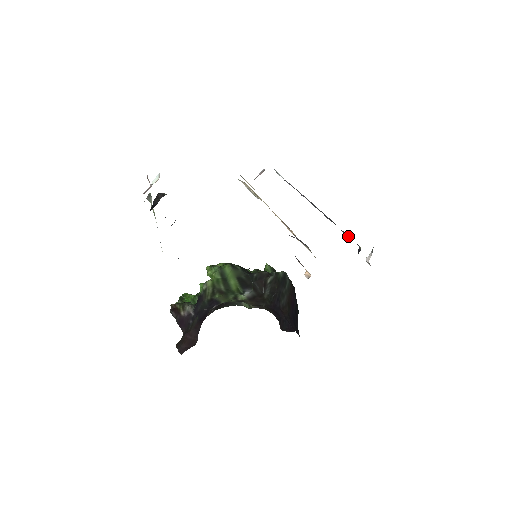
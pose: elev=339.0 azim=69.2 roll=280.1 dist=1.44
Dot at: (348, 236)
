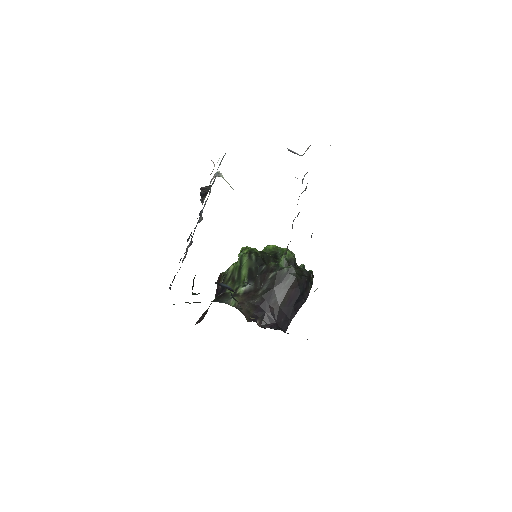
Dot at: occluded
